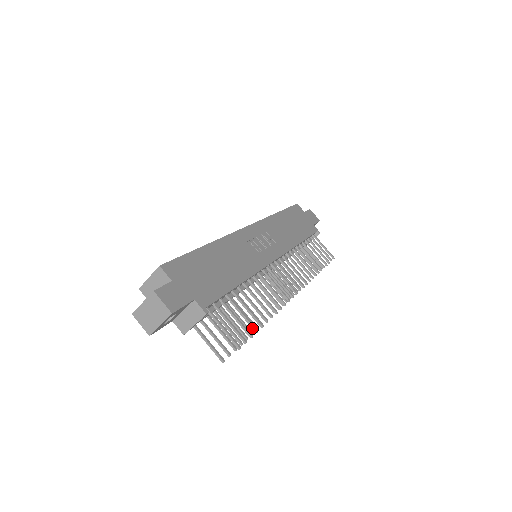
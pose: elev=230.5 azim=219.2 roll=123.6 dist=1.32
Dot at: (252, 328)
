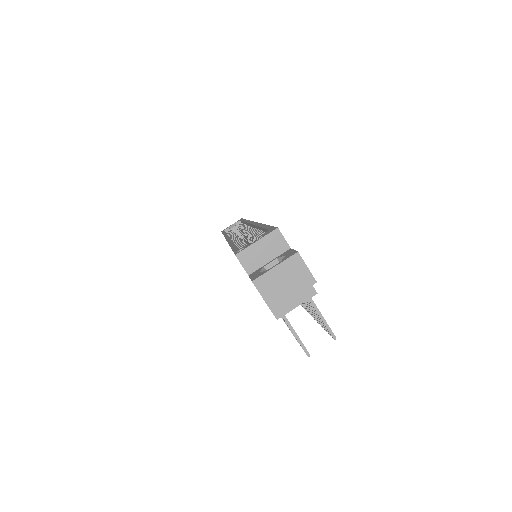
Dot at: (319, 322)
